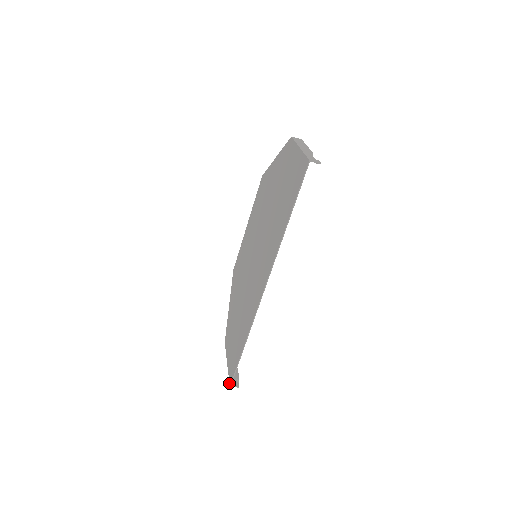
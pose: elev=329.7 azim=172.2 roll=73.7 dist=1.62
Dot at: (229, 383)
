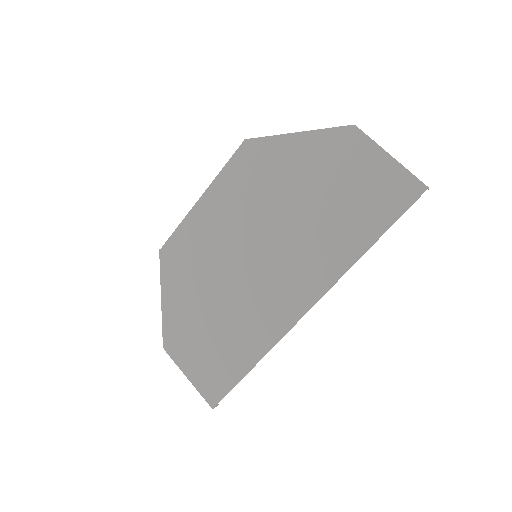
Dot at: (209, 405)
